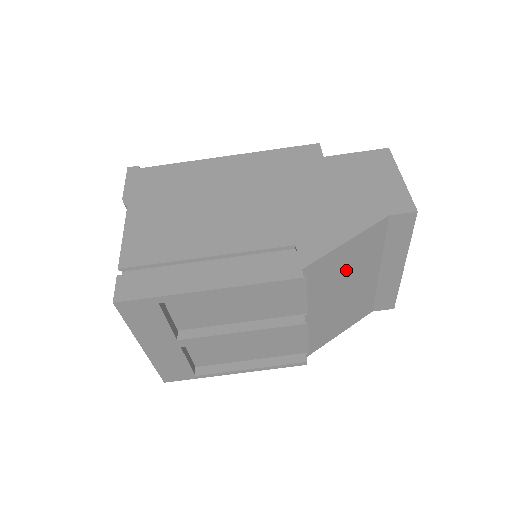
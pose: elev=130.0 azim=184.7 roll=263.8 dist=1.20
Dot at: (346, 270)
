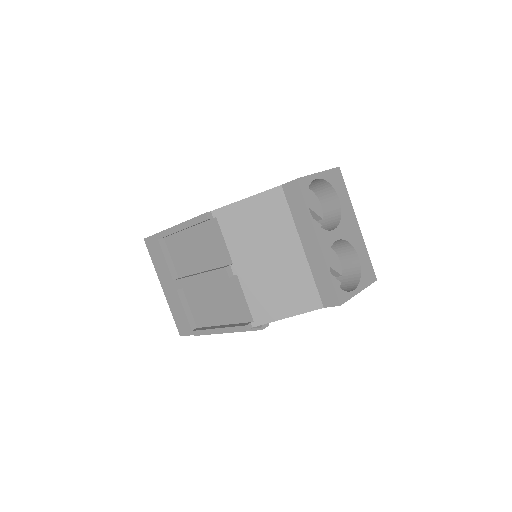
Dot at: (258, 230)
